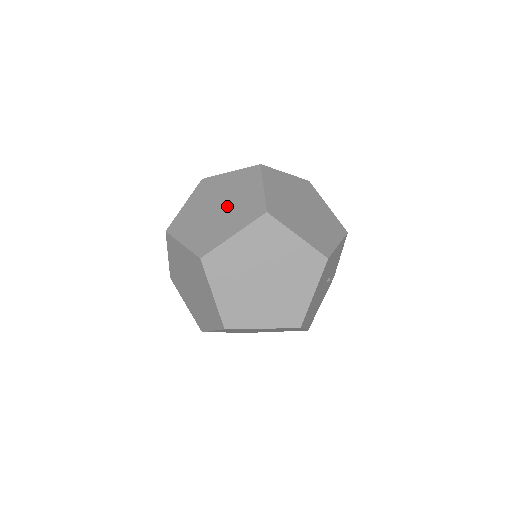
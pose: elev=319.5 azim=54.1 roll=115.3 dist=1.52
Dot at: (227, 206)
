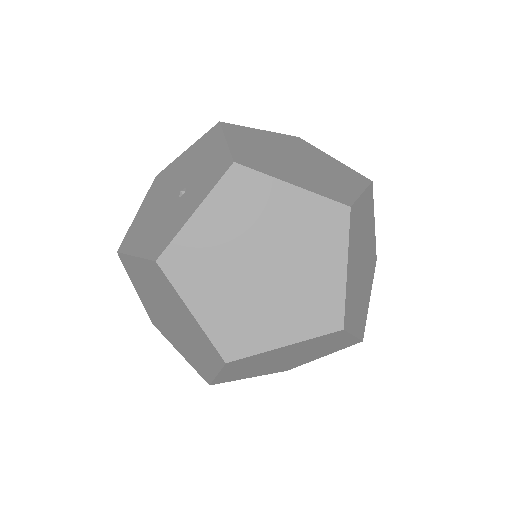
Dot at: (310, 162)
